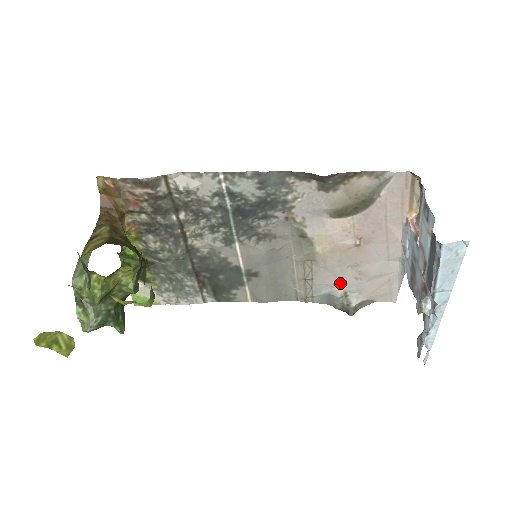
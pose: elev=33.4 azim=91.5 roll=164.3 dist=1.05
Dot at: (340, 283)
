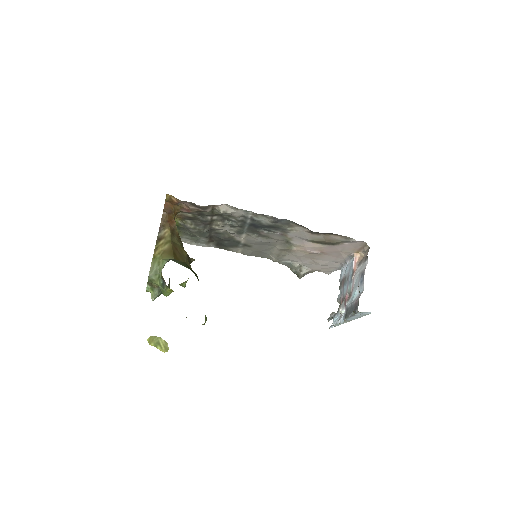
Dot at: (300, 262)
